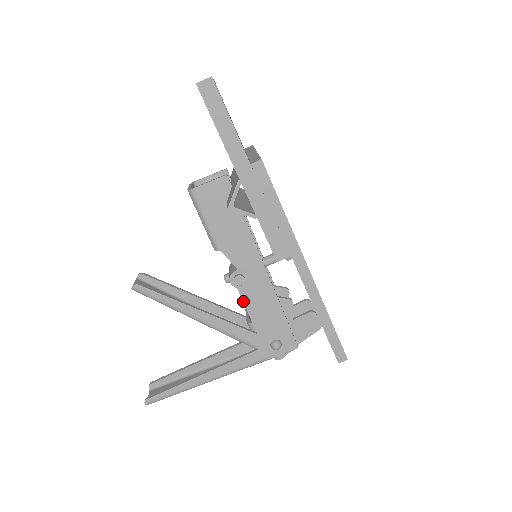
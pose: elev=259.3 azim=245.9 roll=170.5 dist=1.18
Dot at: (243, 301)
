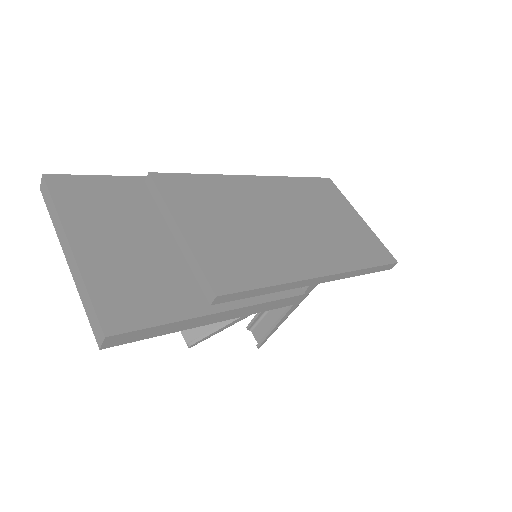
Dot at: occluded
